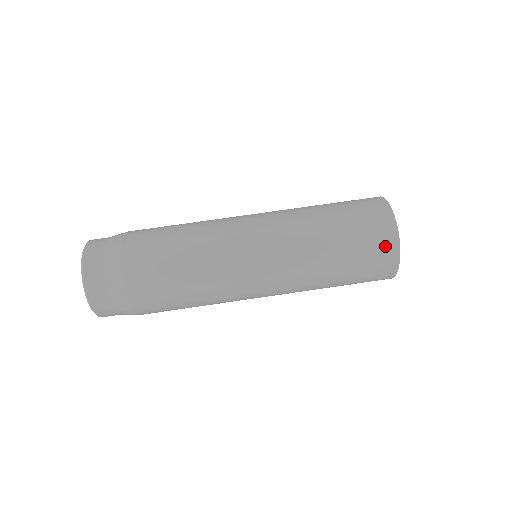
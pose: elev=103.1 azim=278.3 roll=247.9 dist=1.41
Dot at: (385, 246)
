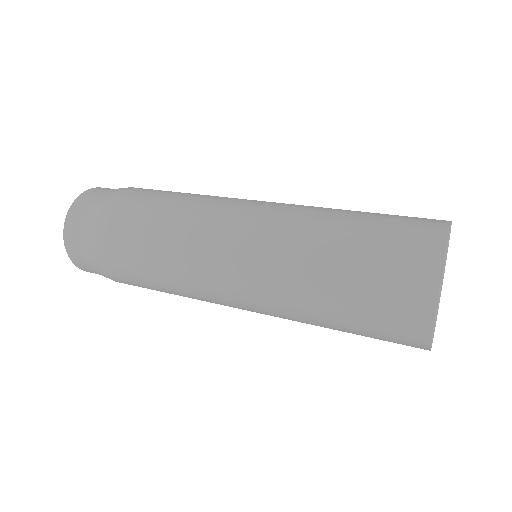
Dot at: (420, 247)
